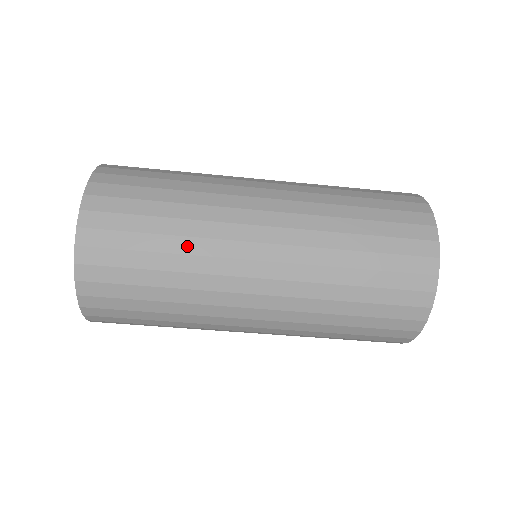
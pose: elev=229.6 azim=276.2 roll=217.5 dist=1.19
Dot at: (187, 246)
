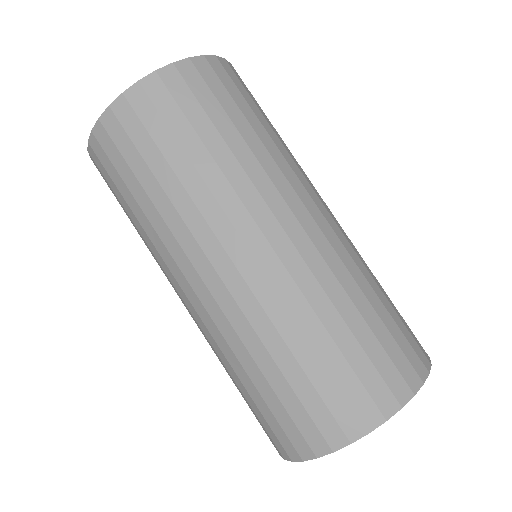
Dot at: occluded
